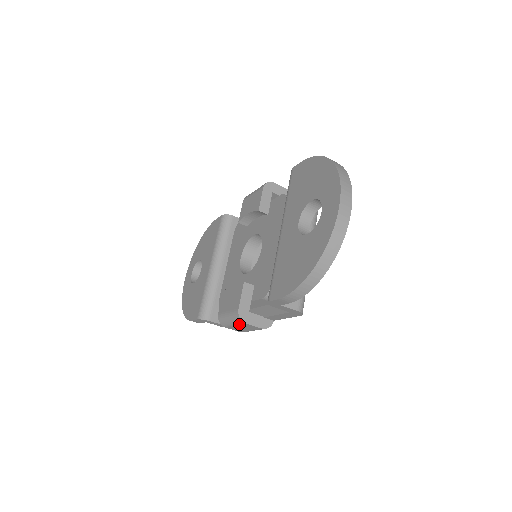
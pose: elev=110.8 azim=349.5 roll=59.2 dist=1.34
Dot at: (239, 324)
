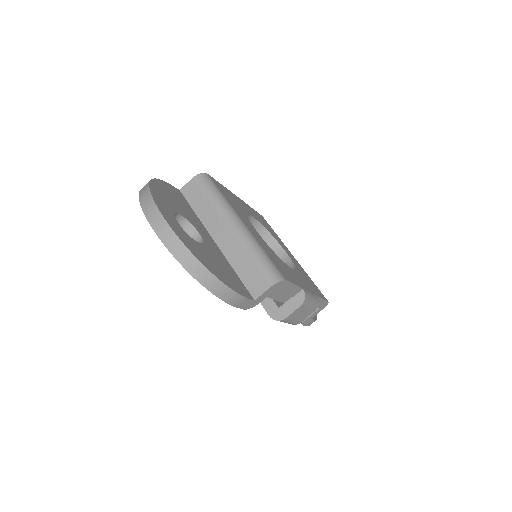
Dot at: (288, 320)
